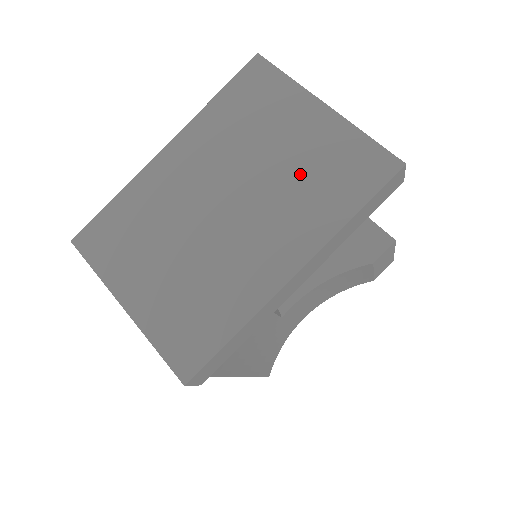
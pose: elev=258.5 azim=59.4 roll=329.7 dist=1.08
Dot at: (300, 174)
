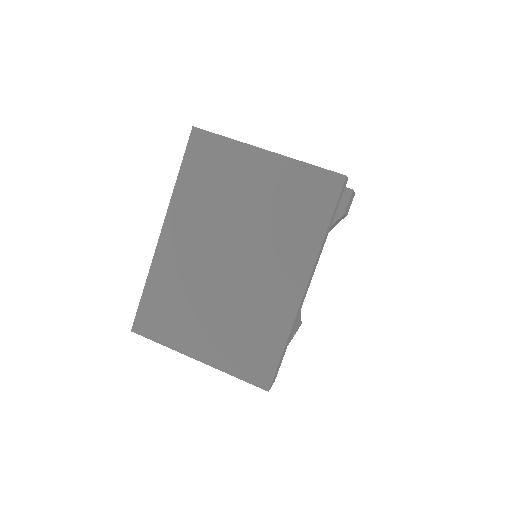
Dot at: (274, 214)
